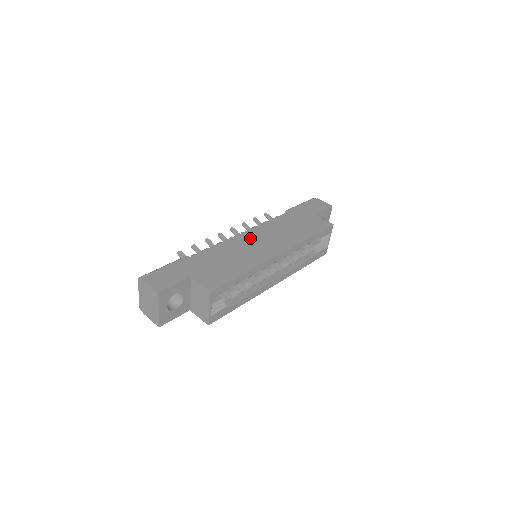
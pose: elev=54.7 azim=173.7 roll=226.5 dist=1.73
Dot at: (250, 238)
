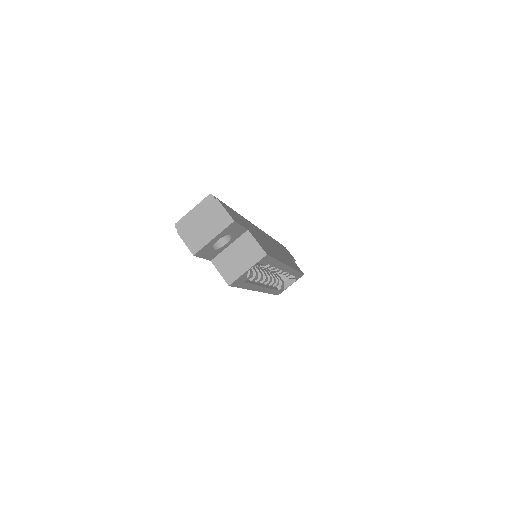
Dot at: (266, 237)
